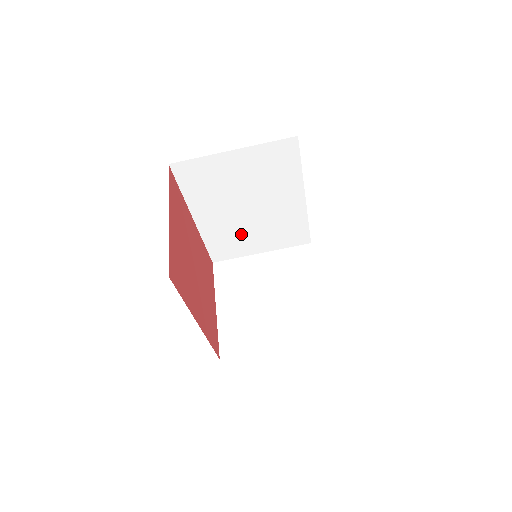
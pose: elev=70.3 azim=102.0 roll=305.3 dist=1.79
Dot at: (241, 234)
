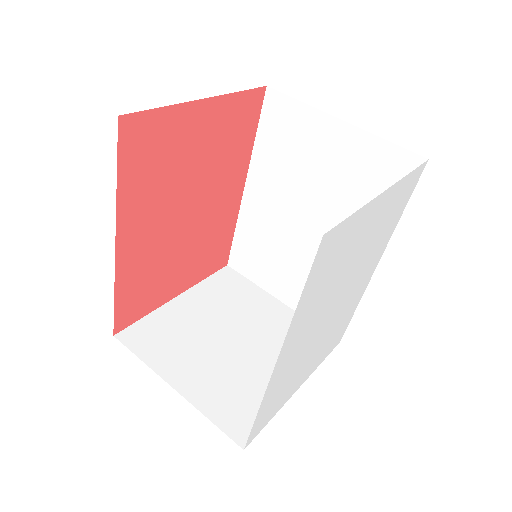
Dot at: (277, 253)
